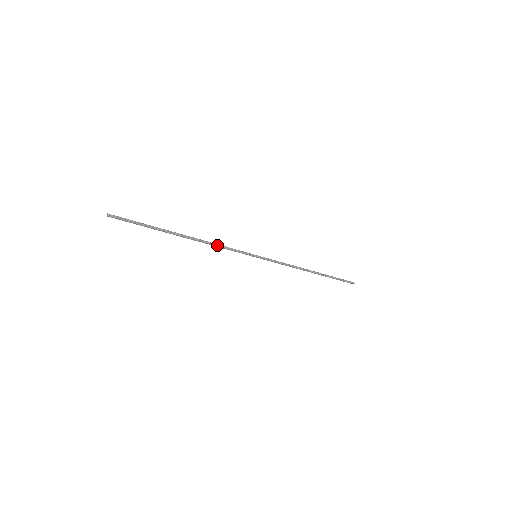
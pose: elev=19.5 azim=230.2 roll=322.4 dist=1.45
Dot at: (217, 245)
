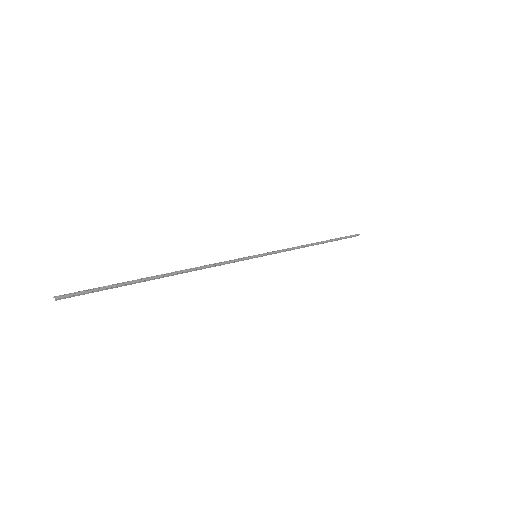
Dot at: (209, 265)
